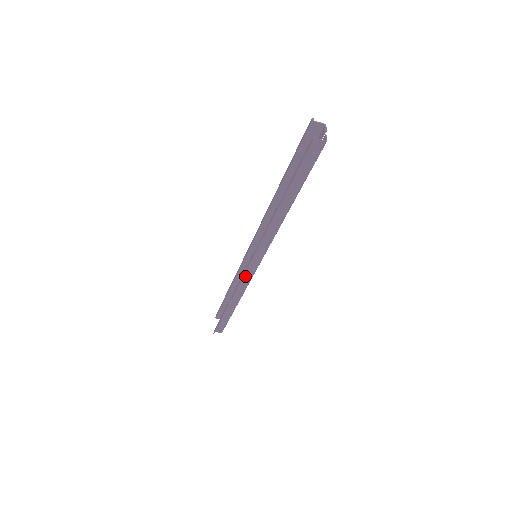
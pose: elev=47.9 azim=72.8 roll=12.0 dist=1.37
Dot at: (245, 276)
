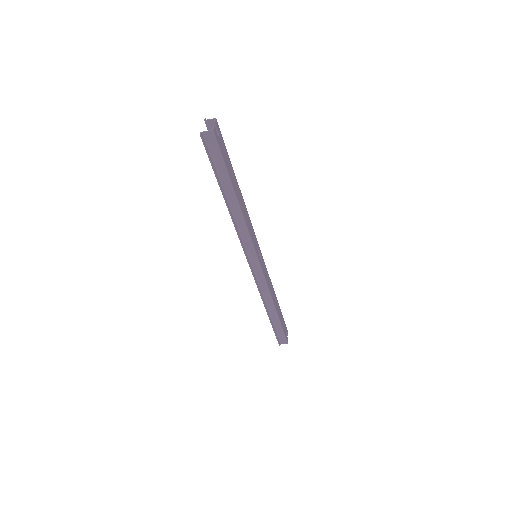
Dot at: (257, 278)
